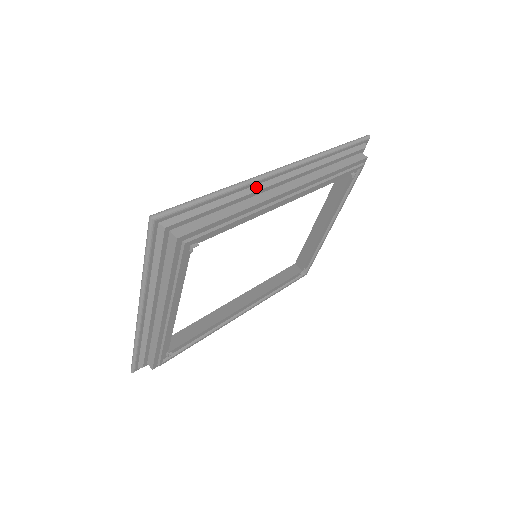
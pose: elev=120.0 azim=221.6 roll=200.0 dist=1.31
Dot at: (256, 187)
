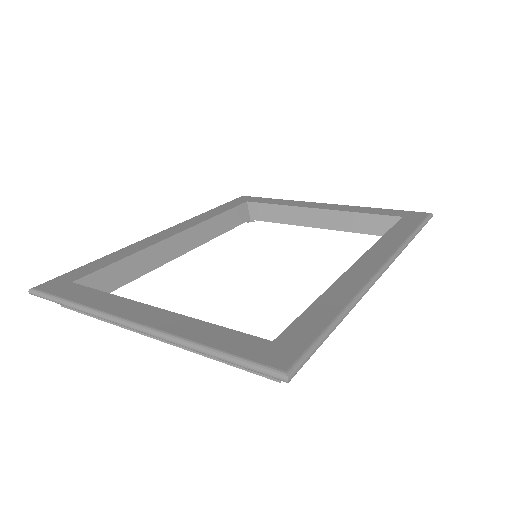
Dot at: occluded
